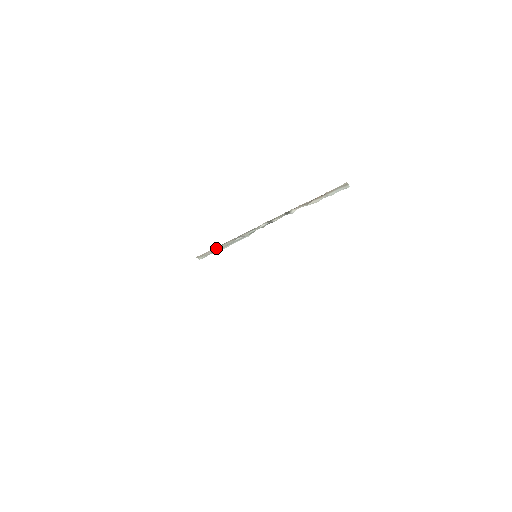
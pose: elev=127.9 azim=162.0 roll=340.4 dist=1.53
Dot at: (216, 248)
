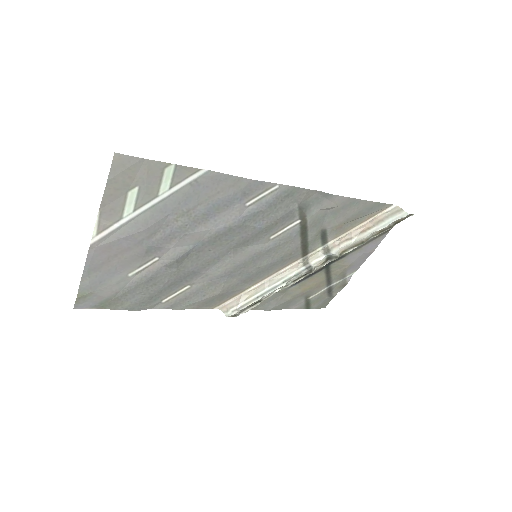
Dot at: (244, 299)
